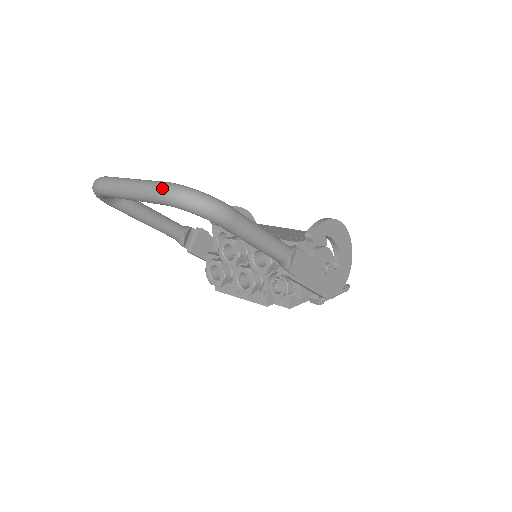
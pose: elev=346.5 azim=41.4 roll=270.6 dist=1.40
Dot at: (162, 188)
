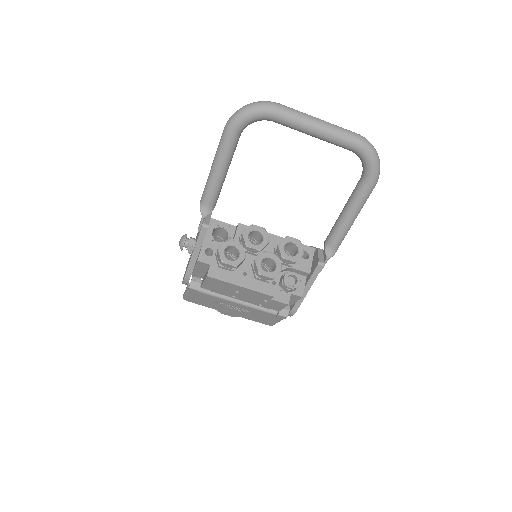
Dot at: (362, 136)
